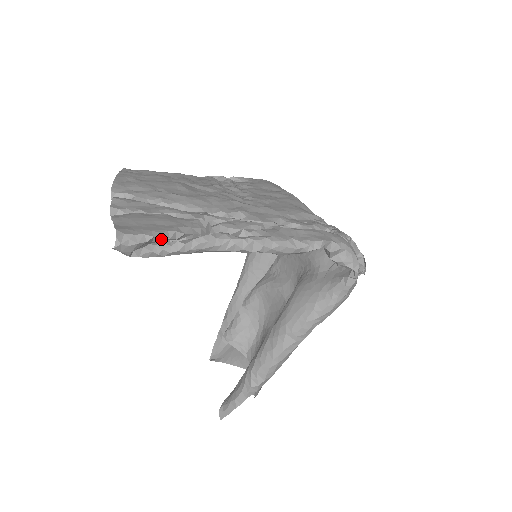
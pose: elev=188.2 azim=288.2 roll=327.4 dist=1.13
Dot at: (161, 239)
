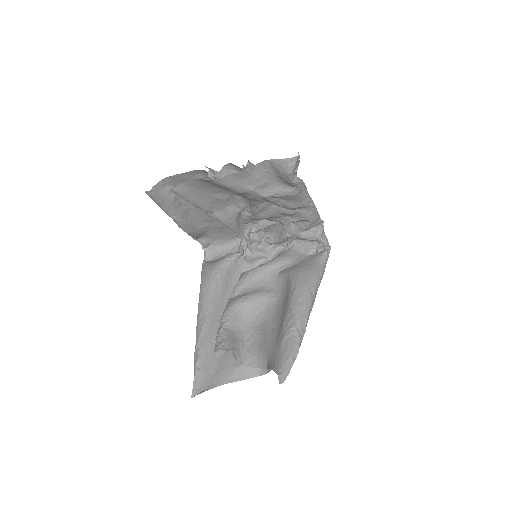
Dot at: (296, 171)
